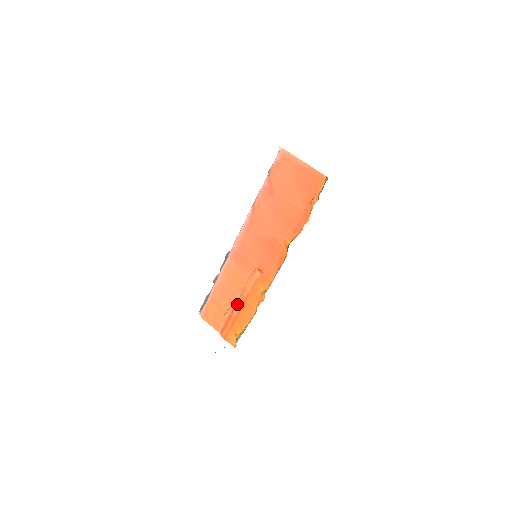
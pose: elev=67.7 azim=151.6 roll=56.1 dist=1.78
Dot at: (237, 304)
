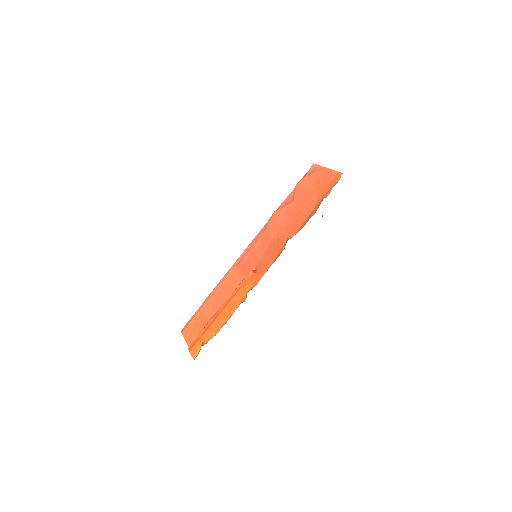
Dot at: (219, 309)
